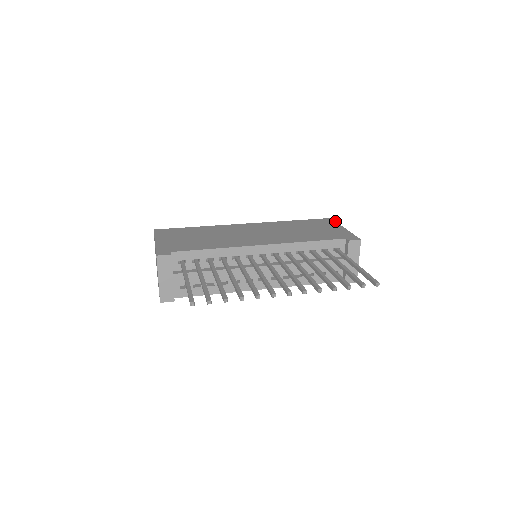
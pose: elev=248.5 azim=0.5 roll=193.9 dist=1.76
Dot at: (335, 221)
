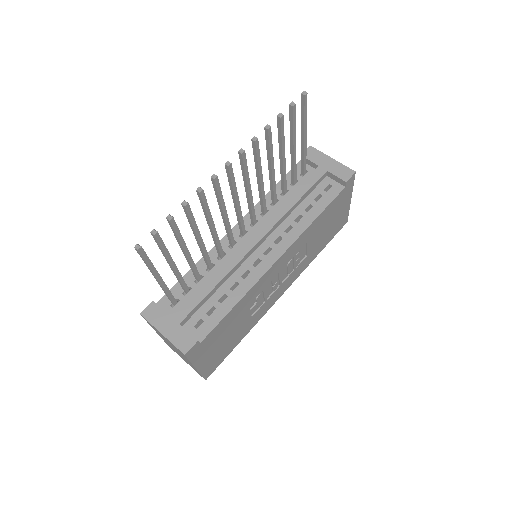
Dot at: occluded
